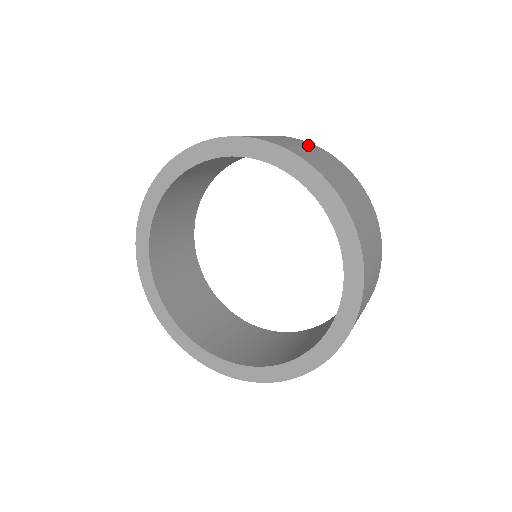
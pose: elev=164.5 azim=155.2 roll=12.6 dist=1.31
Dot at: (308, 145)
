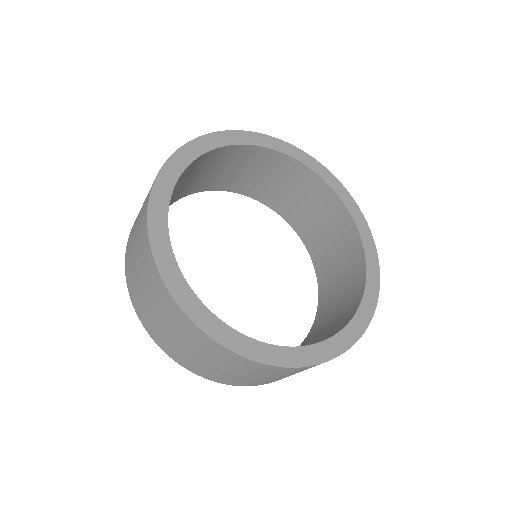
Dot at: occluded
